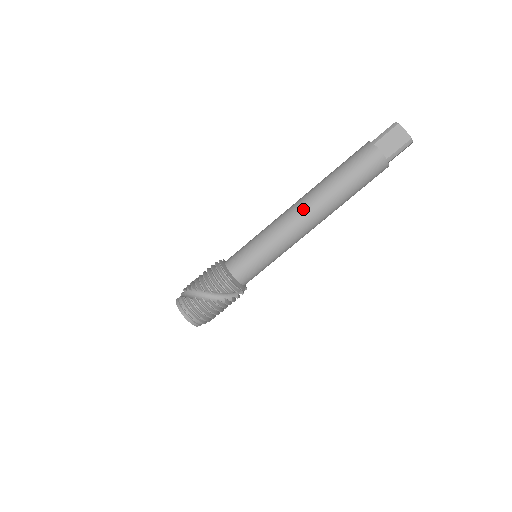
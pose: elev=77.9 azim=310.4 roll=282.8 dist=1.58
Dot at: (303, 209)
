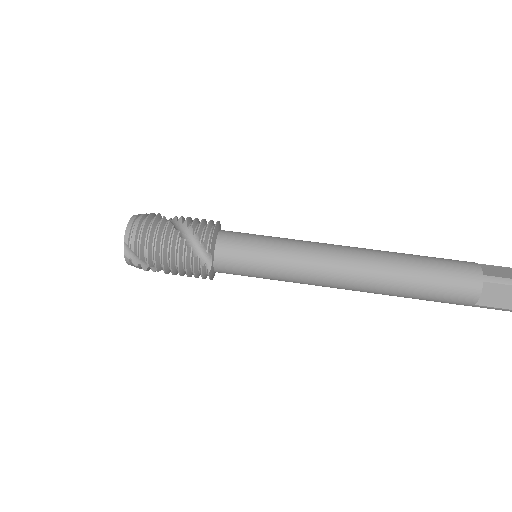
Dot at: occluded
